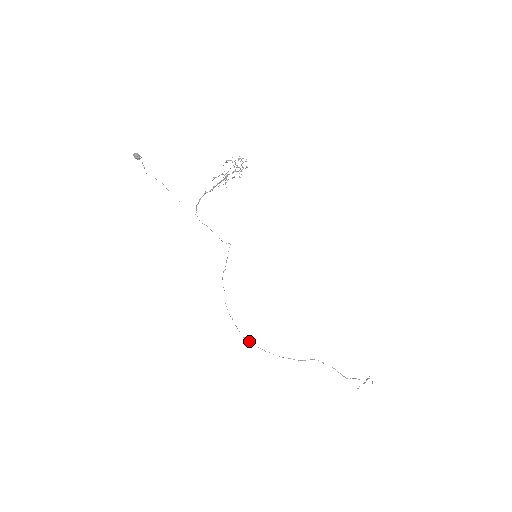
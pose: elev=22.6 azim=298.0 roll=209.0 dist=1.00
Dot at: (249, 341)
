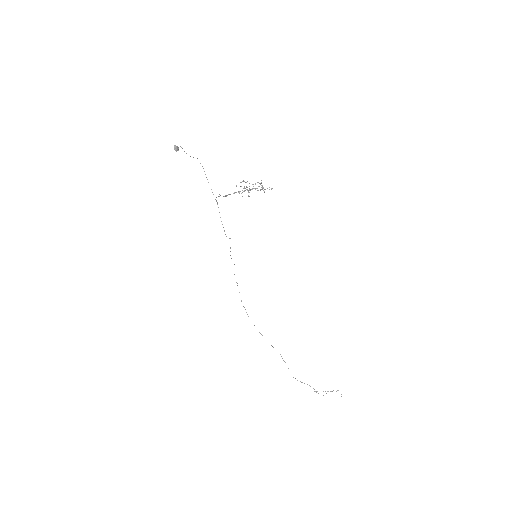
Dot at: occluded
